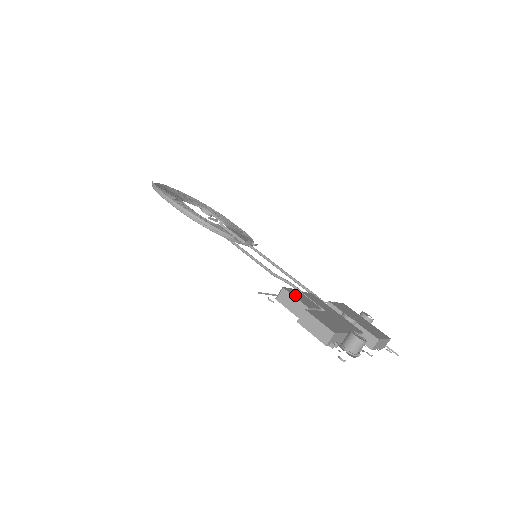
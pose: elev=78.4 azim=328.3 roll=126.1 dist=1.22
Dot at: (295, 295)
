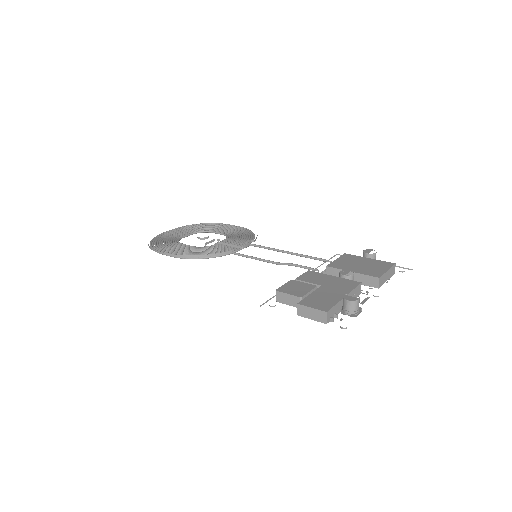
Dot at: (288, 291)
